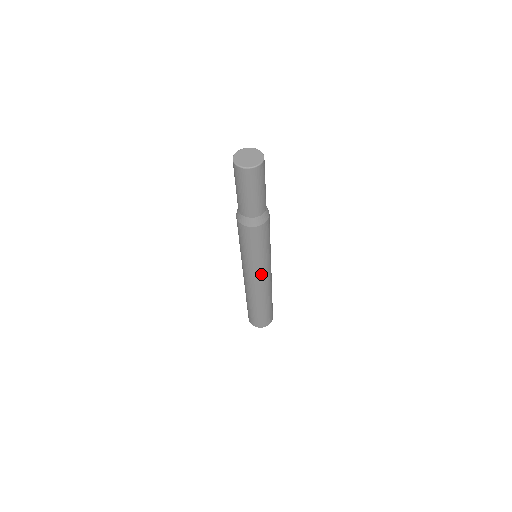
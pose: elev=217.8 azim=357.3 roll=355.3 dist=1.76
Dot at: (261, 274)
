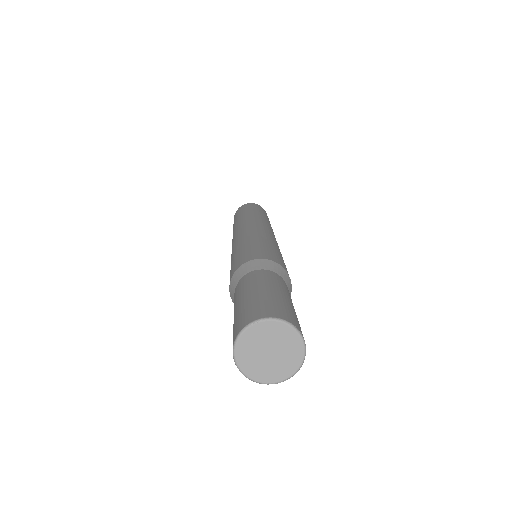
Dot at: occluded
